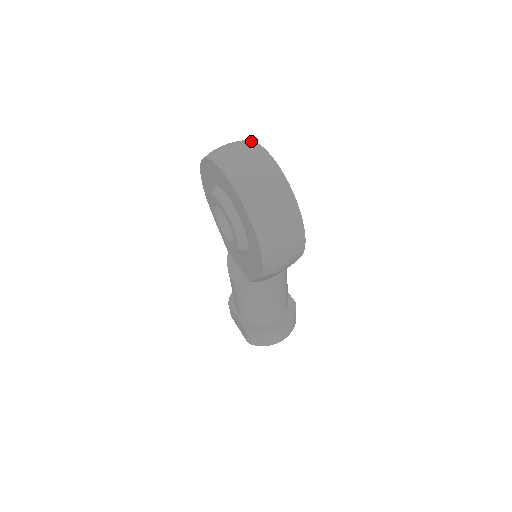
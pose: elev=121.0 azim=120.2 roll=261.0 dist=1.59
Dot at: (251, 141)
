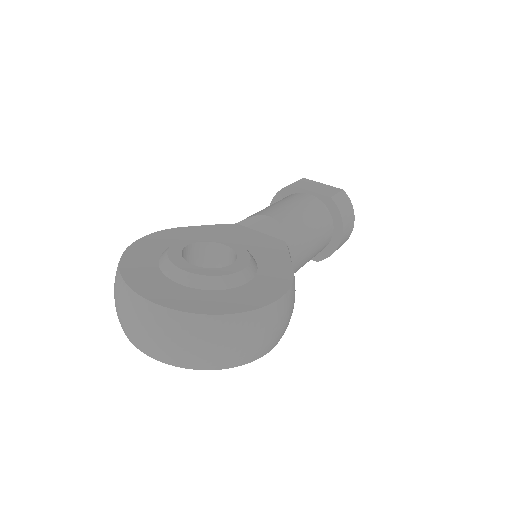
Dot at: (125, 290)
